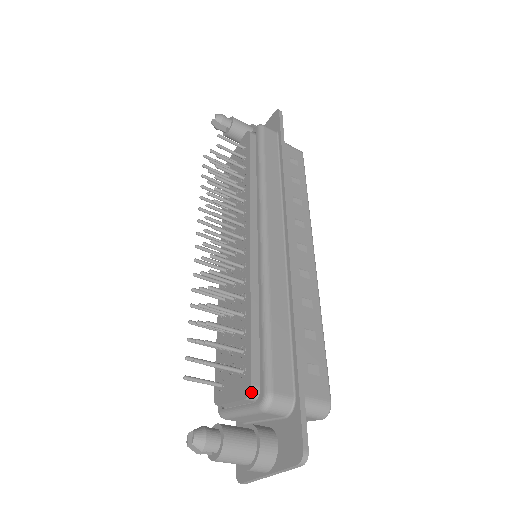
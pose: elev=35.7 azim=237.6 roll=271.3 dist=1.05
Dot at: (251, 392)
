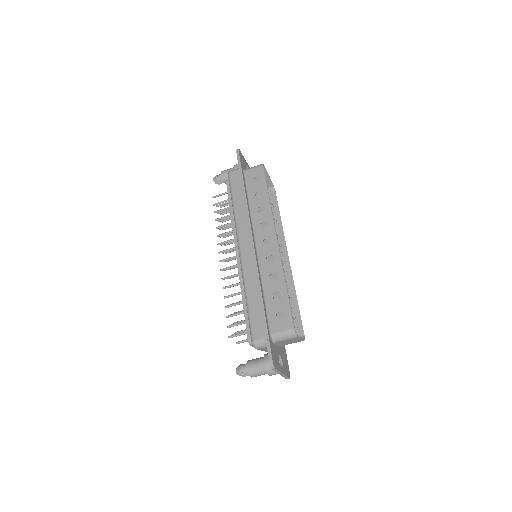
Dot at: (249, 342)
